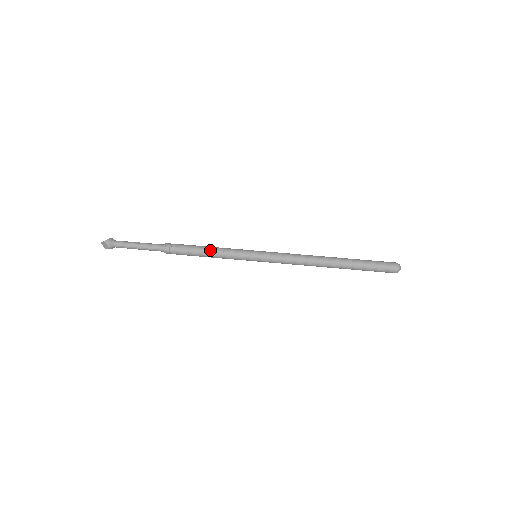
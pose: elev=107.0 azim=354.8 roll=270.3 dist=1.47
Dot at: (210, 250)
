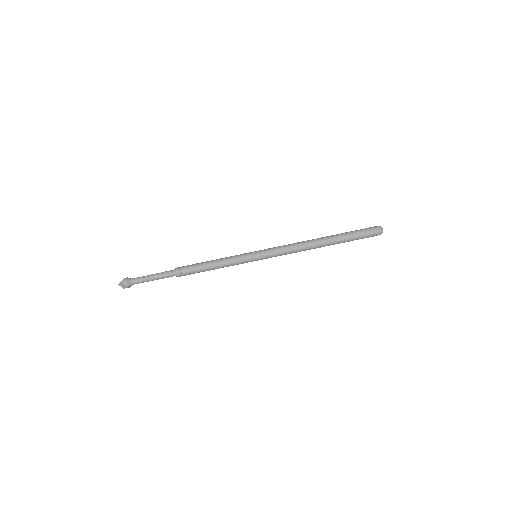
Dot at: (215, 262)
